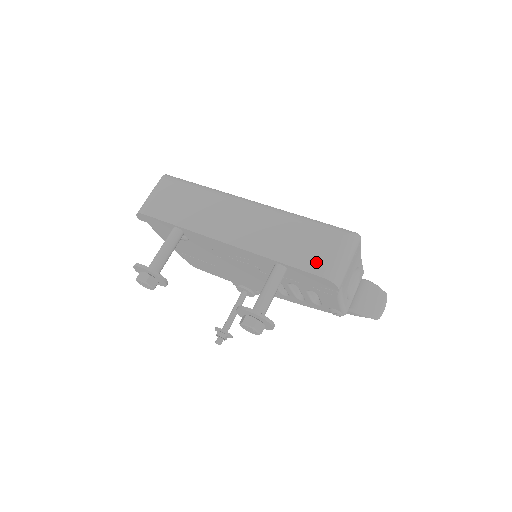
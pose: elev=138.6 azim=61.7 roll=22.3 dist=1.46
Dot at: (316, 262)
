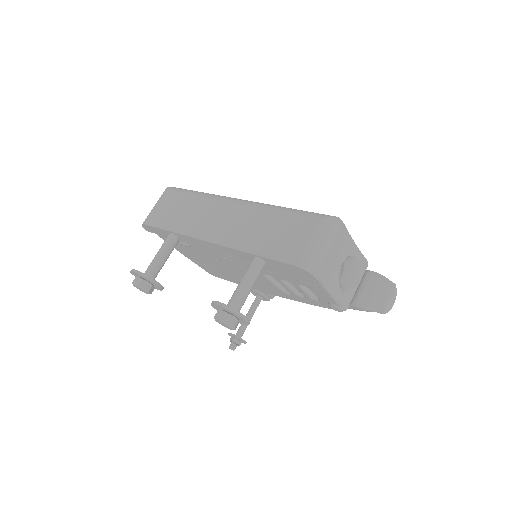
Dot at: (289, 250)
